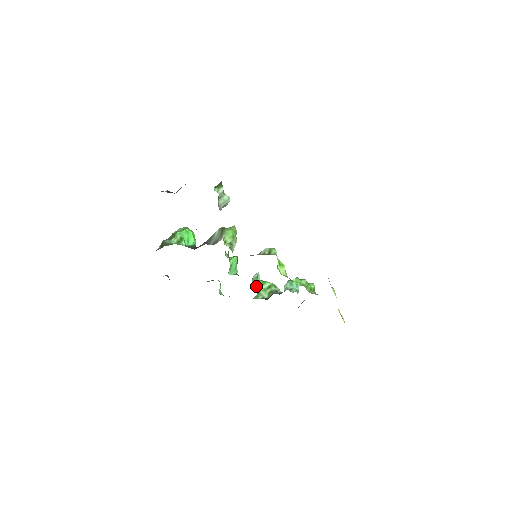
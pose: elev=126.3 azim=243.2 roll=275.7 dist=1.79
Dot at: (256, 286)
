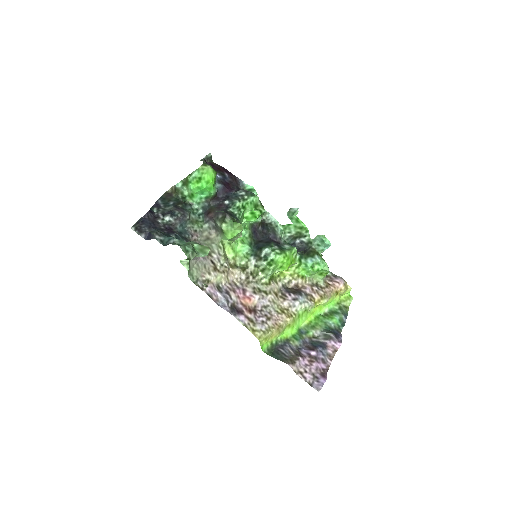
Dot at: (289, 218)
